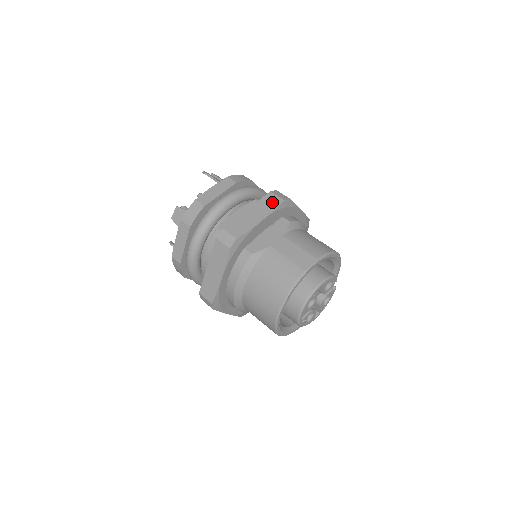
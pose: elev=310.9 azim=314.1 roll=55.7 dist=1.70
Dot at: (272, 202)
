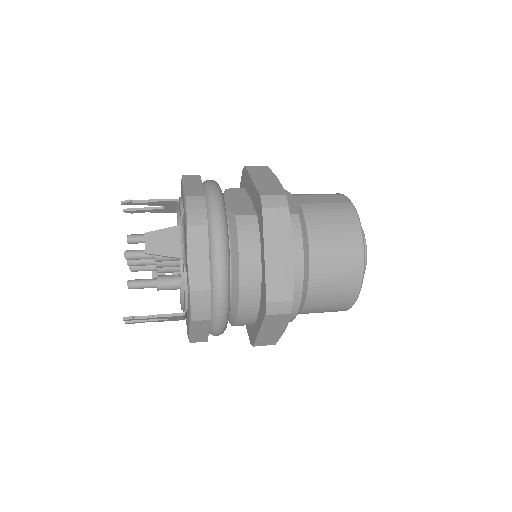
Dot at: (261, 169)
